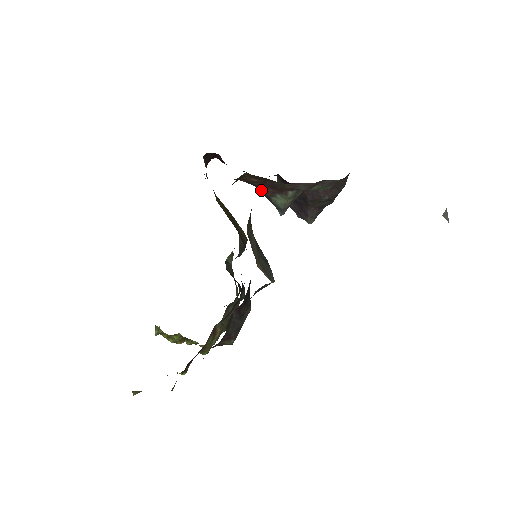
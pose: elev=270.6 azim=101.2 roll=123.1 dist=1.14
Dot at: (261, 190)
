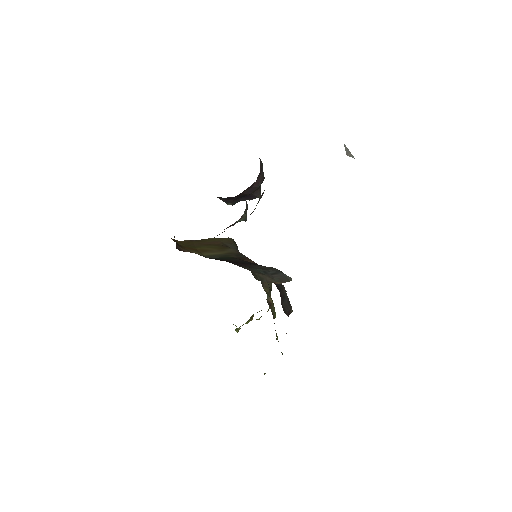
Dot at: occluded
